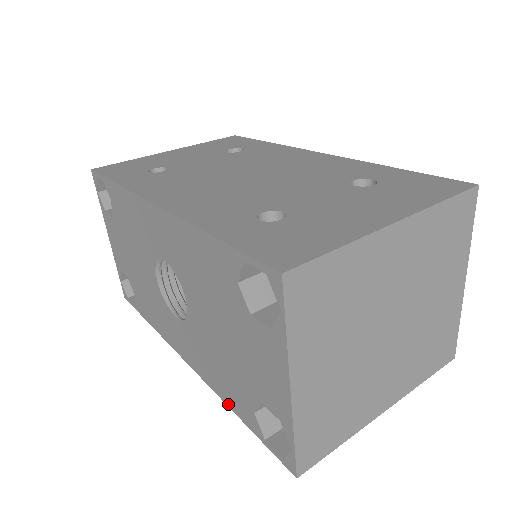
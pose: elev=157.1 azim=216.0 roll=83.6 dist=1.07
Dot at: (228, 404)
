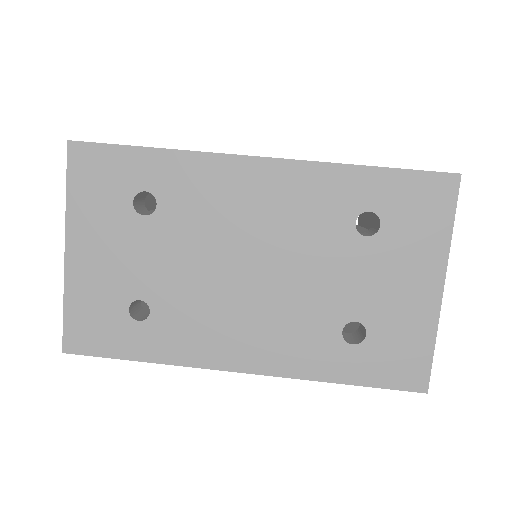
Dot at: occluded
